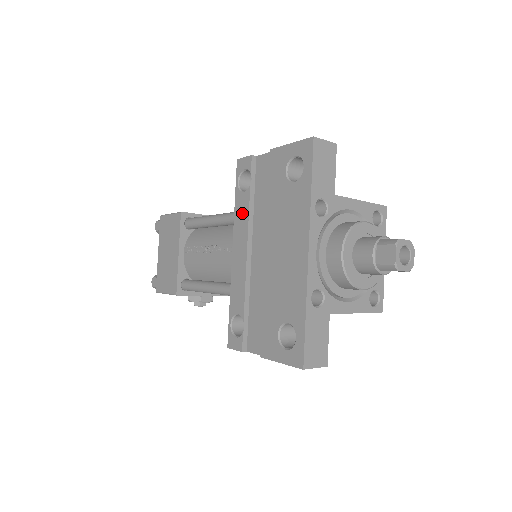
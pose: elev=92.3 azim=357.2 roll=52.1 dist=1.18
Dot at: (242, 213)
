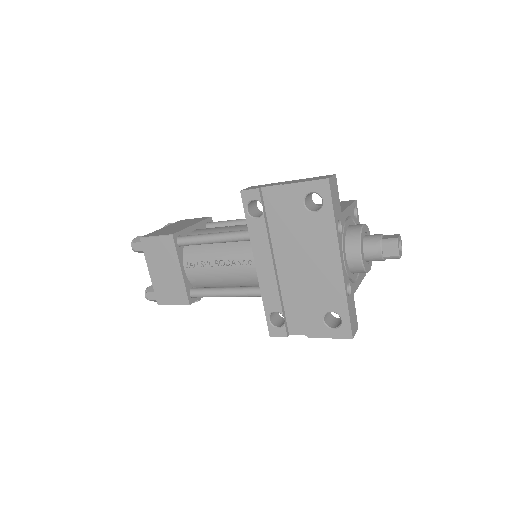
Dot at: (260, 236)
